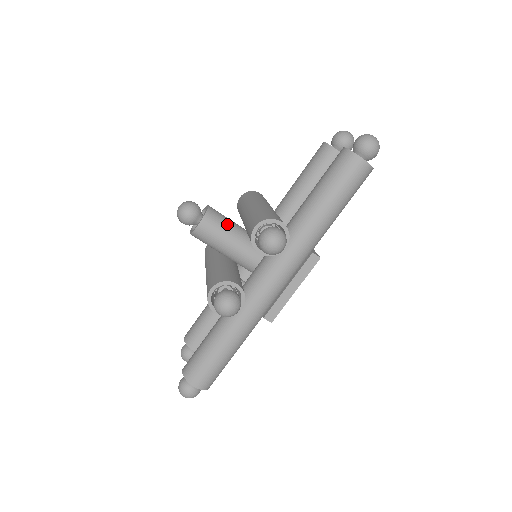
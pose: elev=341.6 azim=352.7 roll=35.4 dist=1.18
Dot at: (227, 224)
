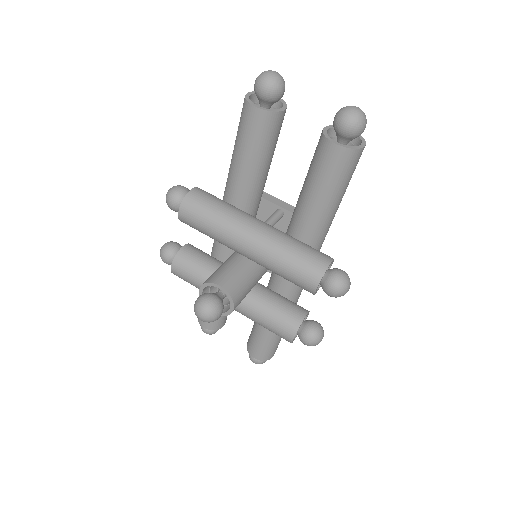
Dot at: (244, 279)
